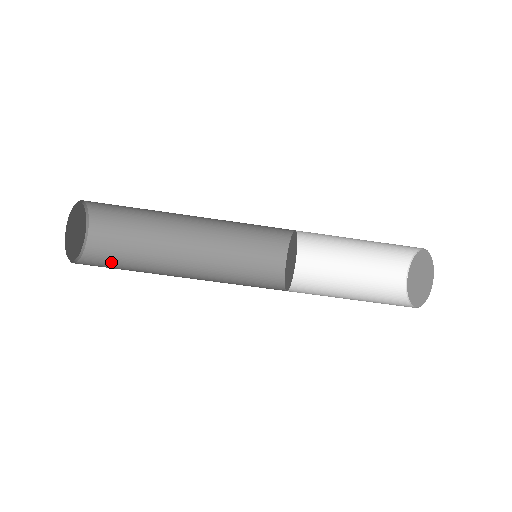
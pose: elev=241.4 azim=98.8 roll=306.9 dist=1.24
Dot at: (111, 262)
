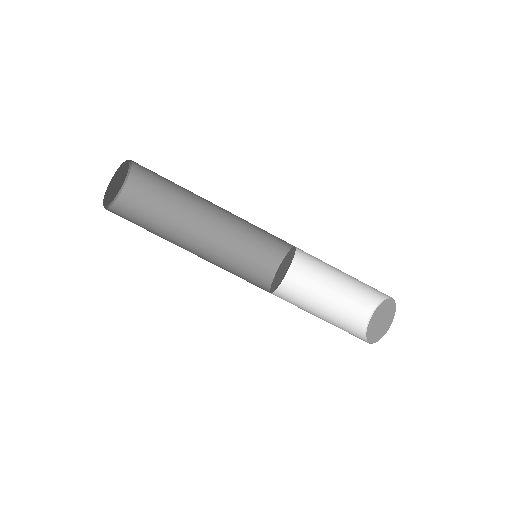
Dot at: (131, 221)
